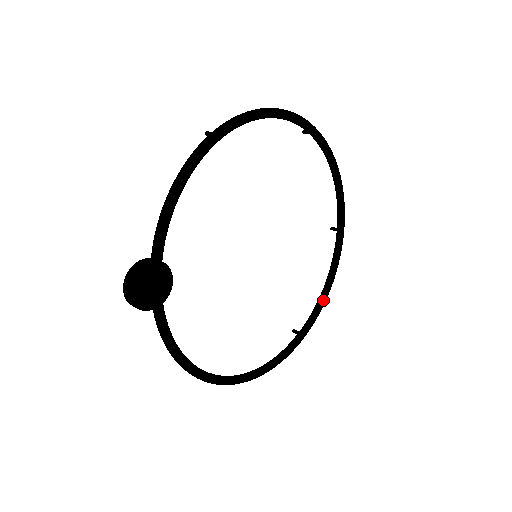
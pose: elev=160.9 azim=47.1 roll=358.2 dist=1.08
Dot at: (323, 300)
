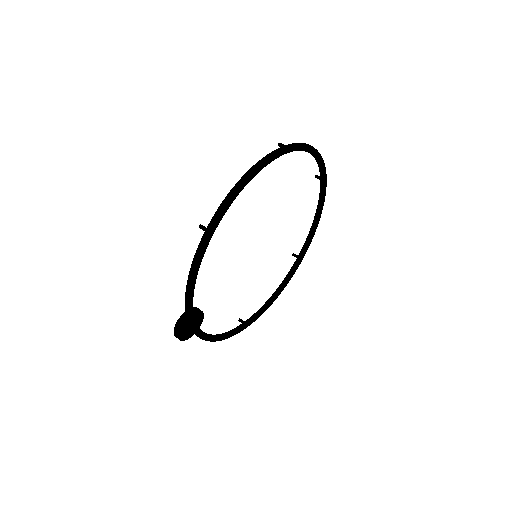
Dot at: (314, 231)
